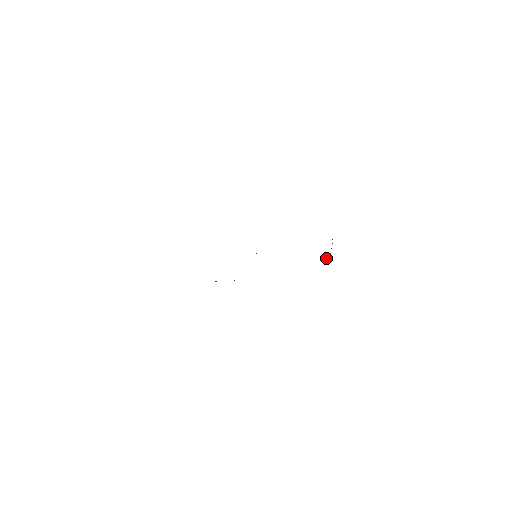
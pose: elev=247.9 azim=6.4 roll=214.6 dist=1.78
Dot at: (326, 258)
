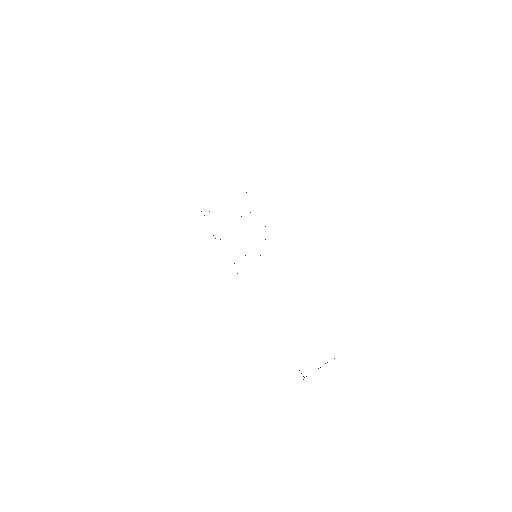
Dot at: occluded
